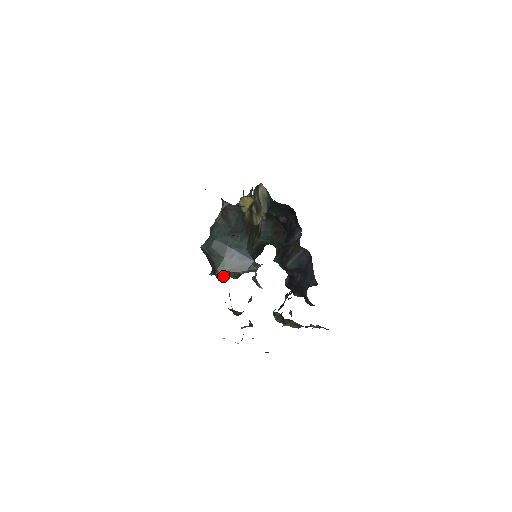
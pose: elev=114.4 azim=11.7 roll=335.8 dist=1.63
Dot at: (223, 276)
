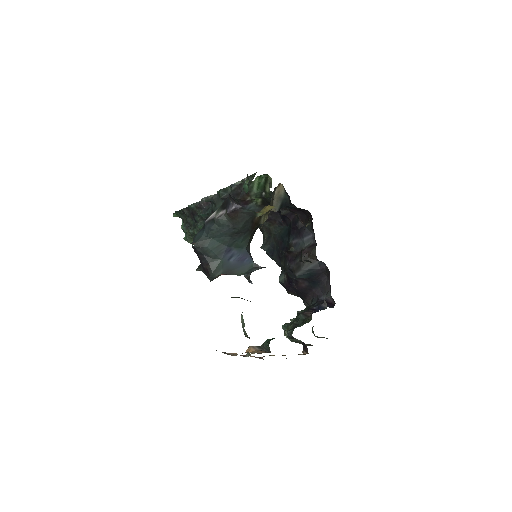
Dot at: (217, 277)
